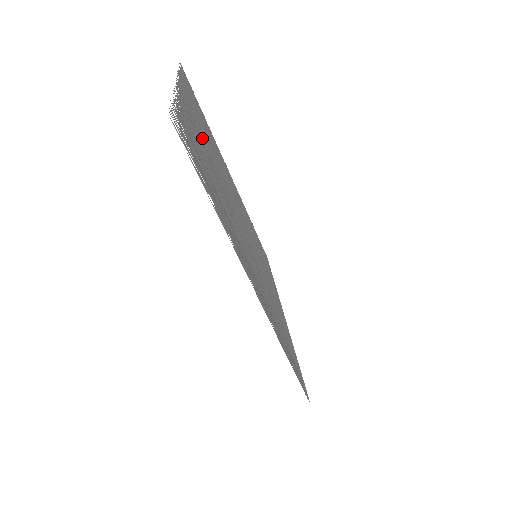
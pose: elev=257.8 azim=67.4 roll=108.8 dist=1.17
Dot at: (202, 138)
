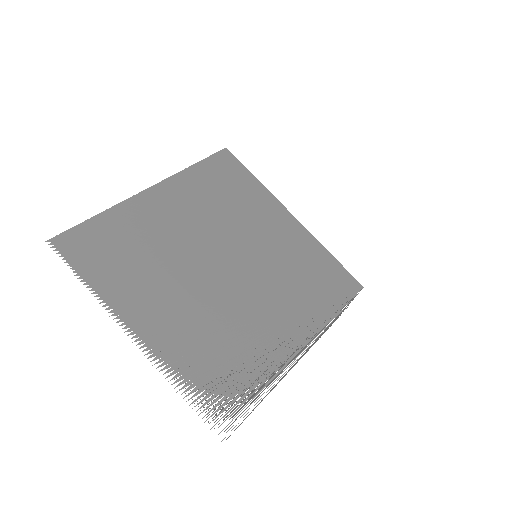
Dot at: (174, 313)
